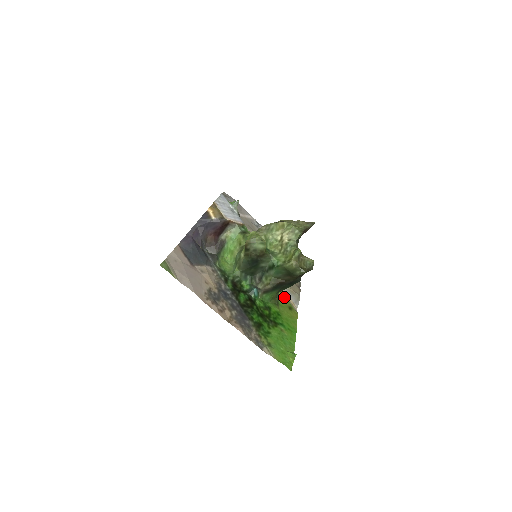
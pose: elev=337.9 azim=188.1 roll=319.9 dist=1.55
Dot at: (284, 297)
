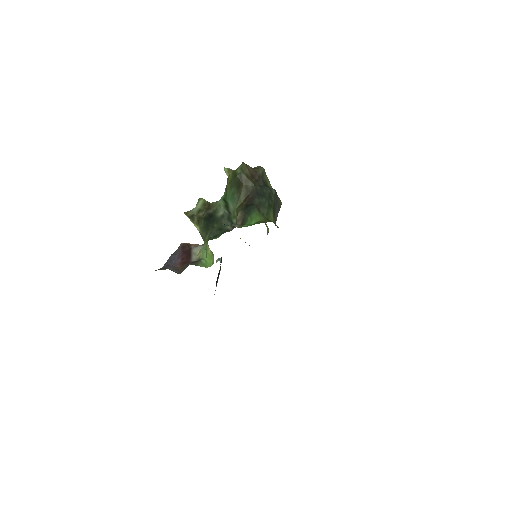
Dot at: occluded
